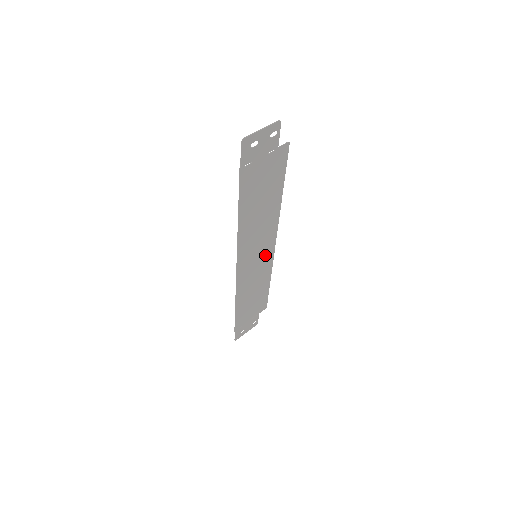
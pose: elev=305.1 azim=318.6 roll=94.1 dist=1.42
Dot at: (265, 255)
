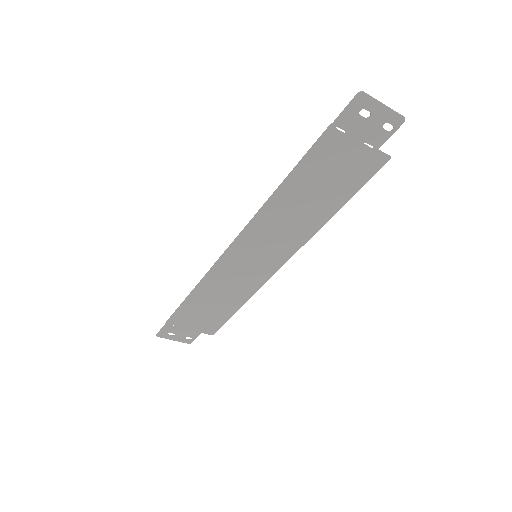
Dot at: (263, 267)
